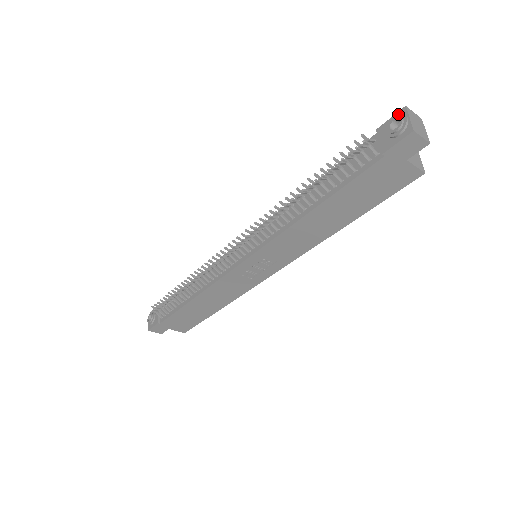
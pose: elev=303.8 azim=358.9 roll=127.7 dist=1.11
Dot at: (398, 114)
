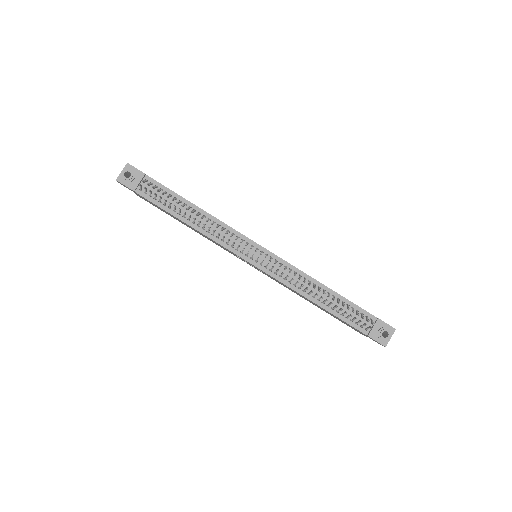
Dot at: (391, 330)
